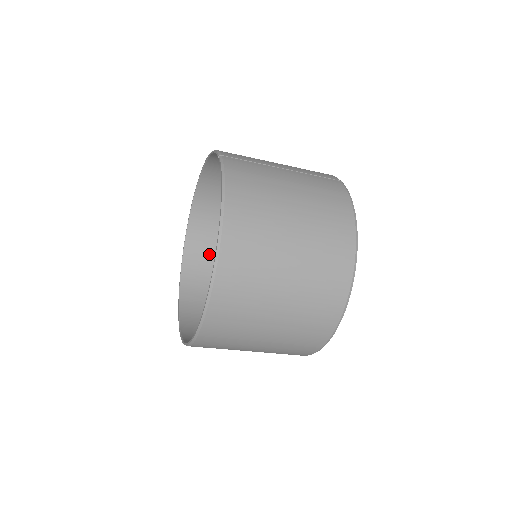
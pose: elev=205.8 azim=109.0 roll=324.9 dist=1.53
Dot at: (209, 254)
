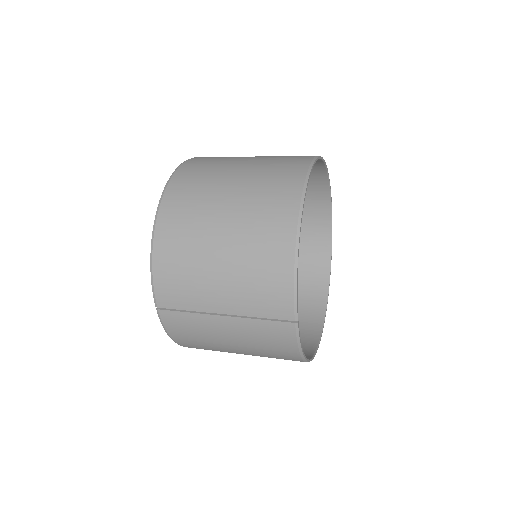
Dot at: occluded
